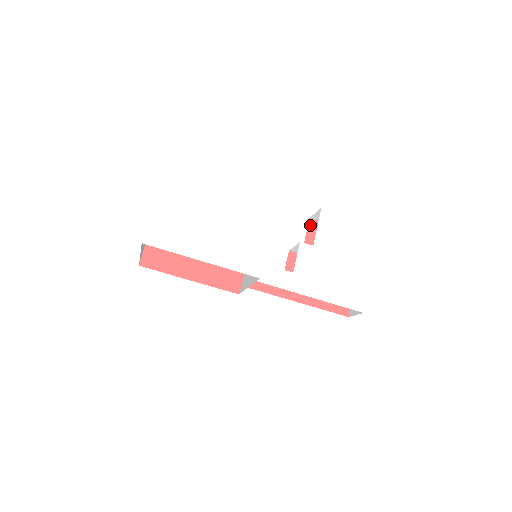
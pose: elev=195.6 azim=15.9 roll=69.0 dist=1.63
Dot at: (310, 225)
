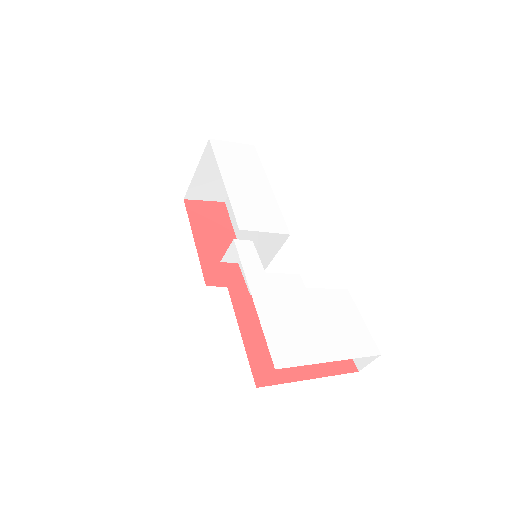
Dot at: occluded
